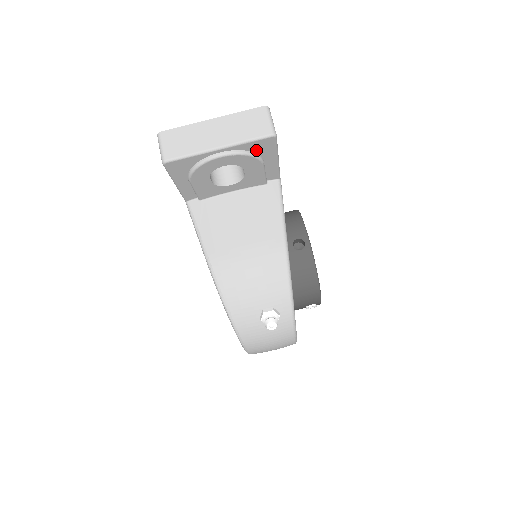
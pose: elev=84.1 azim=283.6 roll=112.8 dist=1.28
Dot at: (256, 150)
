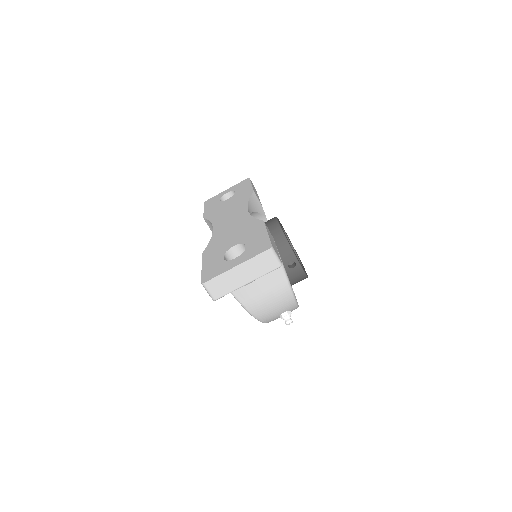
Dot at: occluded
